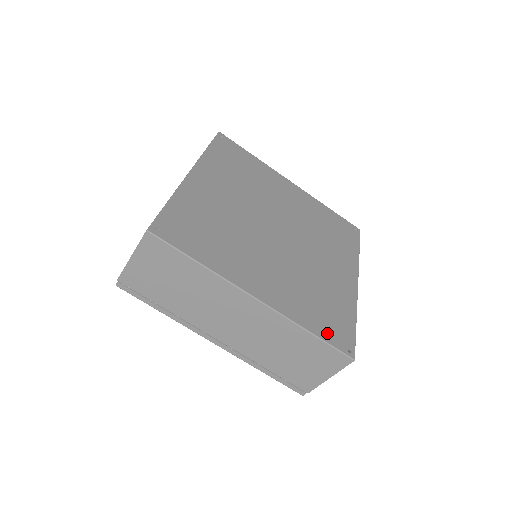
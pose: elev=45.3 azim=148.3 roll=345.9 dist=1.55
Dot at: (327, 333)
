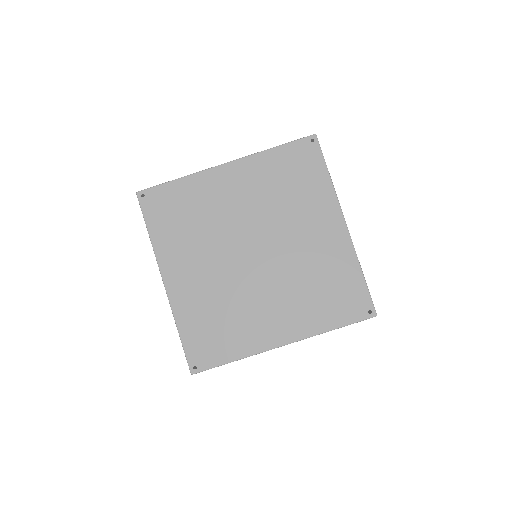
Dot at: (192, 343)
